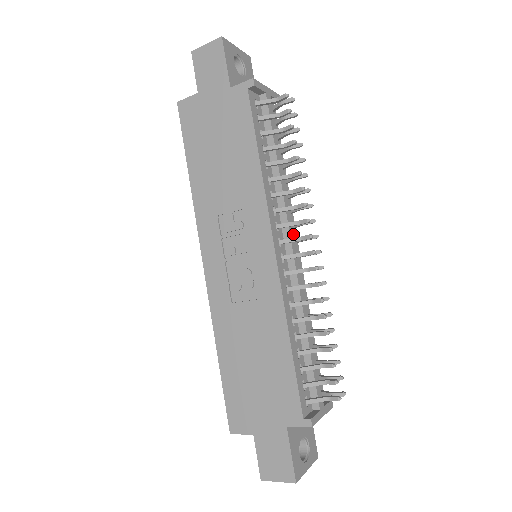
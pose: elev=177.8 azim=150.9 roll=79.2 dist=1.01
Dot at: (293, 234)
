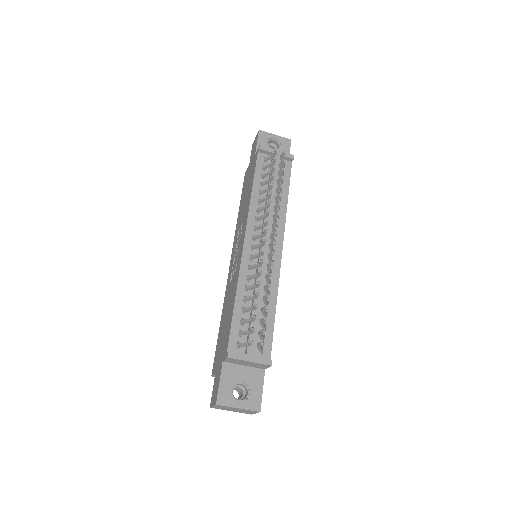
Dot at: (268, 235)
